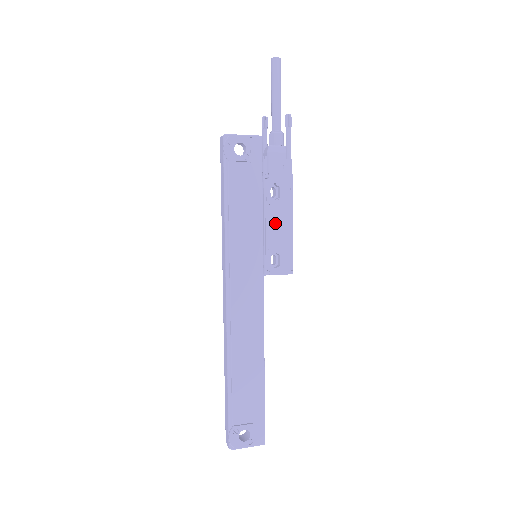
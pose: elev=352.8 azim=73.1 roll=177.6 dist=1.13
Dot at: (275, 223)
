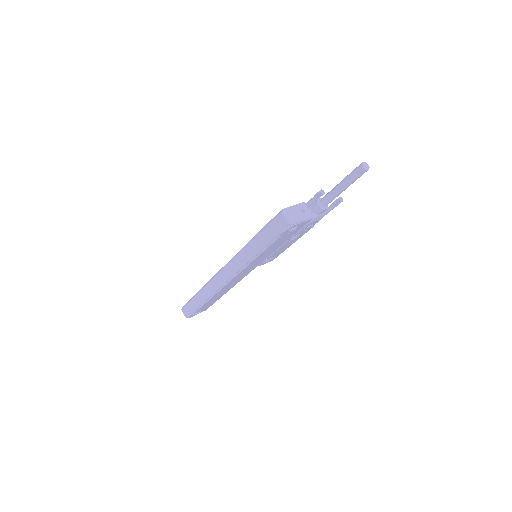
Dot at: (282, 248)
